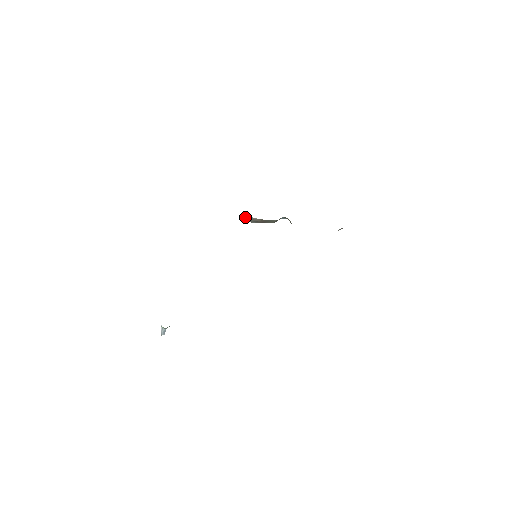
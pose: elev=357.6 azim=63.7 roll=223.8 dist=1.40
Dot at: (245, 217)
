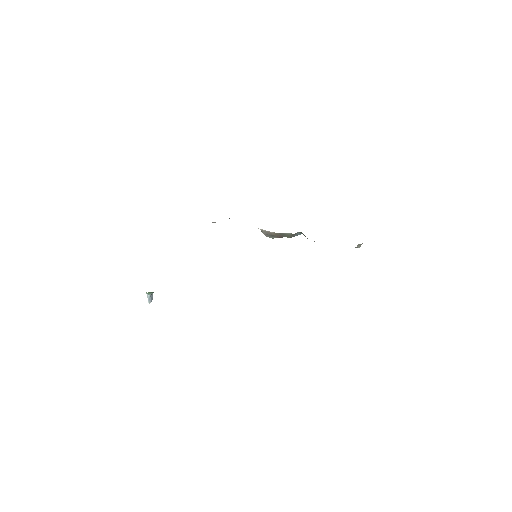
Dot at: (262, 231)
